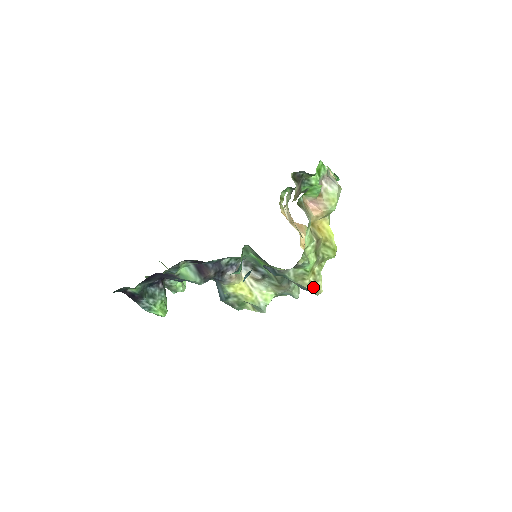
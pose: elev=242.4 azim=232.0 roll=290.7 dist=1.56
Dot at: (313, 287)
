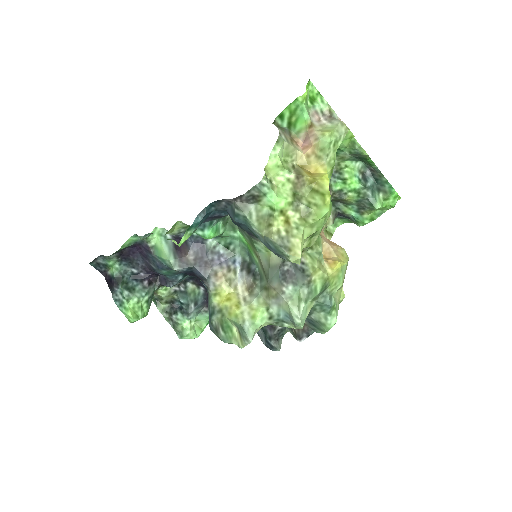
Dot at: (283, 241)
